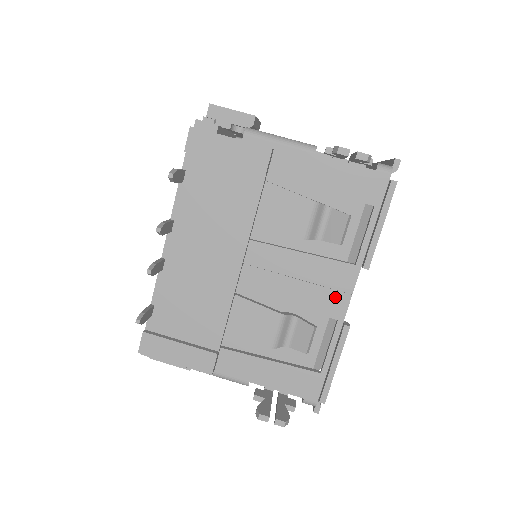
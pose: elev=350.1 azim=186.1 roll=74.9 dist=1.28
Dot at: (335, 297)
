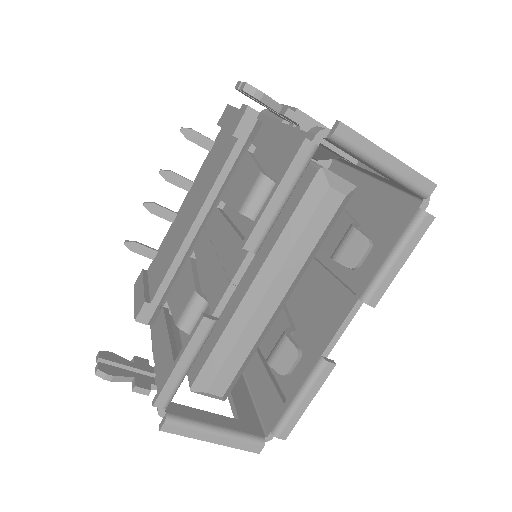
Dot at: (222, 282)
